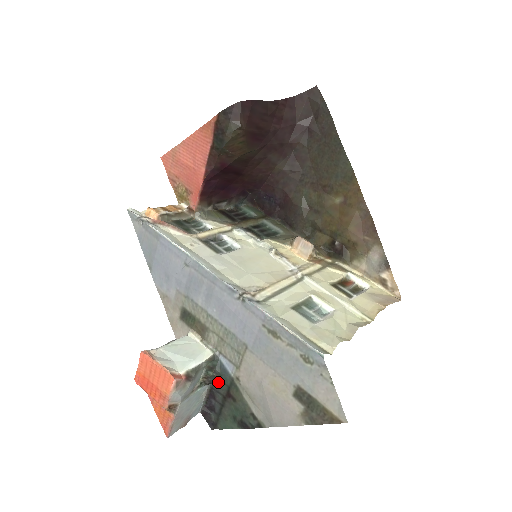
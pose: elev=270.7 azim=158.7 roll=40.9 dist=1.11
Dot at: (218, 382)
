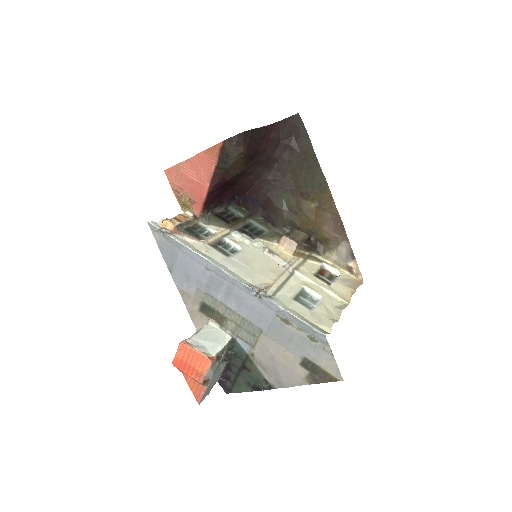
Dot at: (234, 358)
